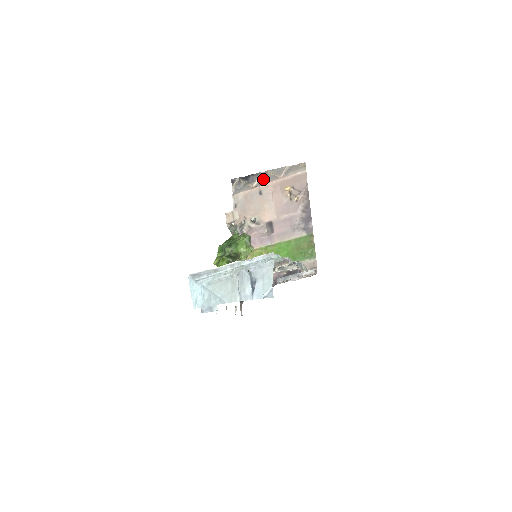
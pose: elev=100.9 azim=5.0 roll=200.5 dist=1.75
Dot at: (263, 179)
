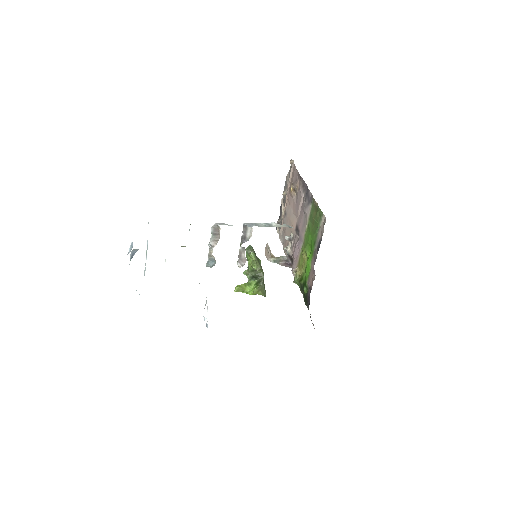
Dot at: (284, 203)
